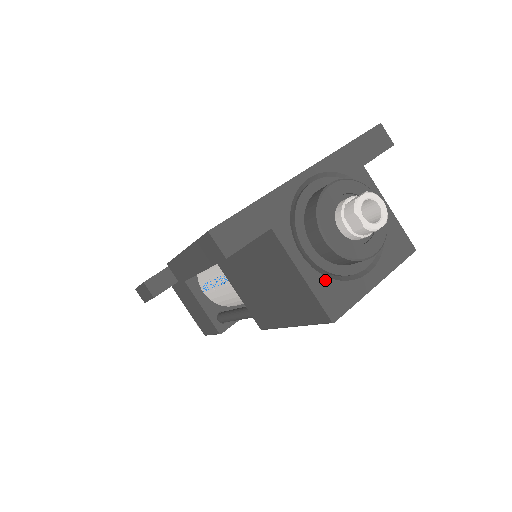
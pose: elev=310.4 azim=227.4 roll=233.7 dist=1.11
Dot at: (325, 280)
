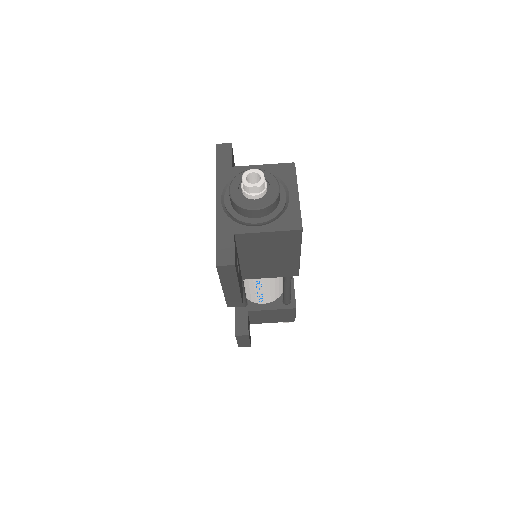
Dot at: (278, 221)
